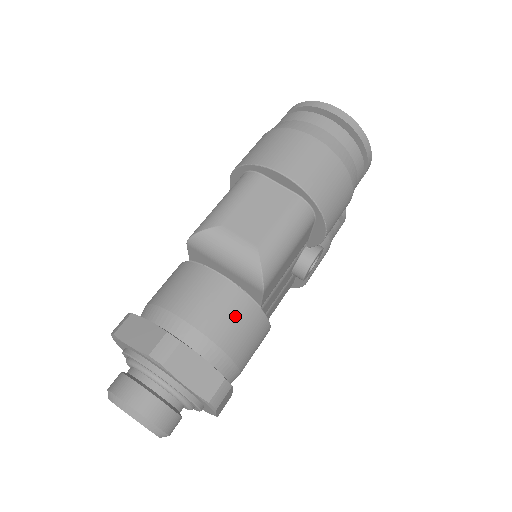
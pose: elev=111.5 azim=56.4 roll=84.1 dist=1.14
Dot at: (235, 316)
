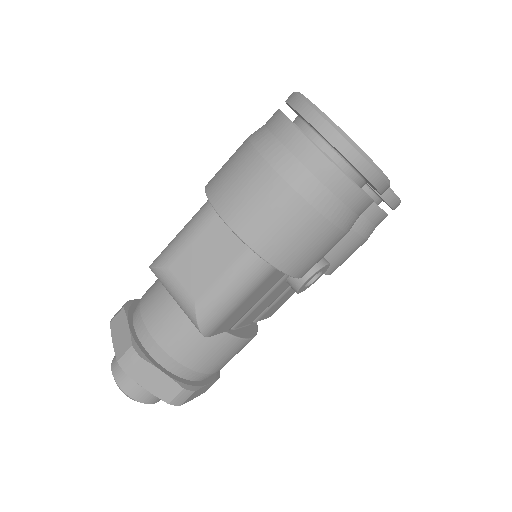
Dot at: (196, 339)
